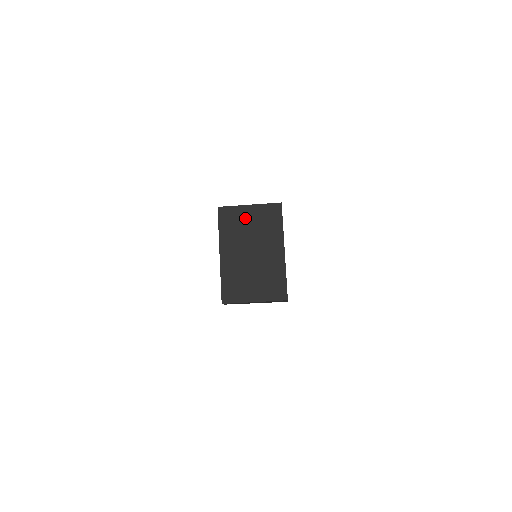
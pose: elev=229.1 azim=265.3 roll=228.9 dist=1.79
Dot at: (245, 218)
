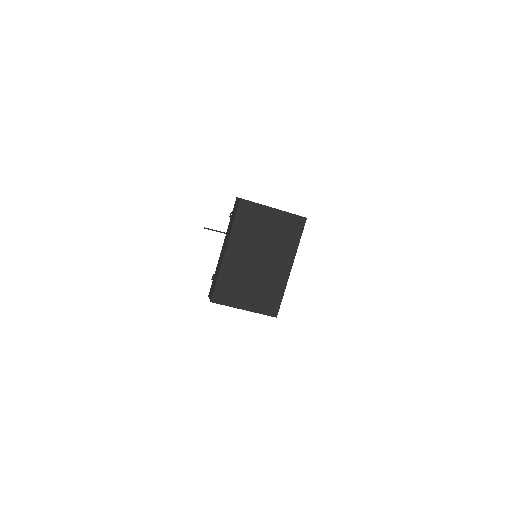
Dot at: (265, 221)
